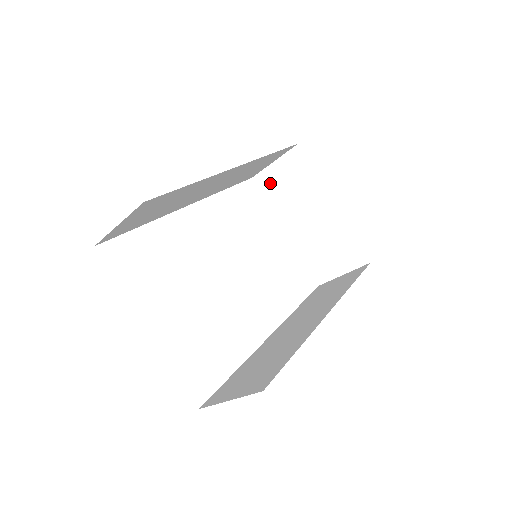
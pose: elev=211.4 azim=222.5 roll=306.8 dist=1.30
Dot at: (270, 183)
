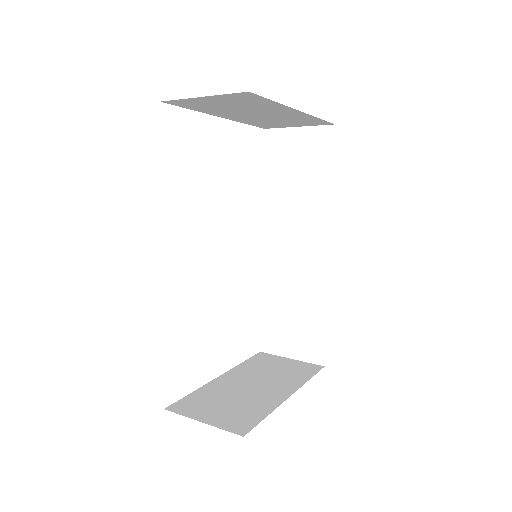
Dot at: (195, 104)
